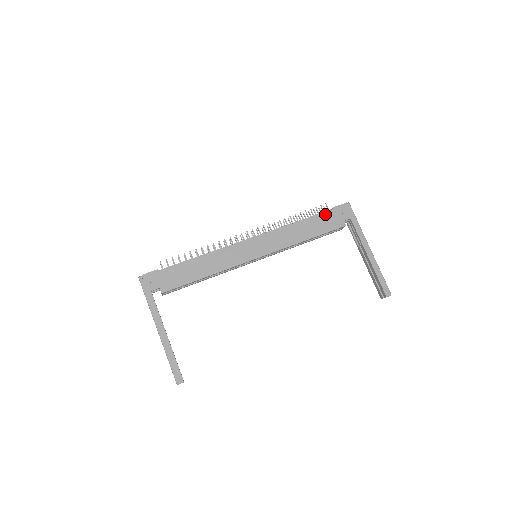
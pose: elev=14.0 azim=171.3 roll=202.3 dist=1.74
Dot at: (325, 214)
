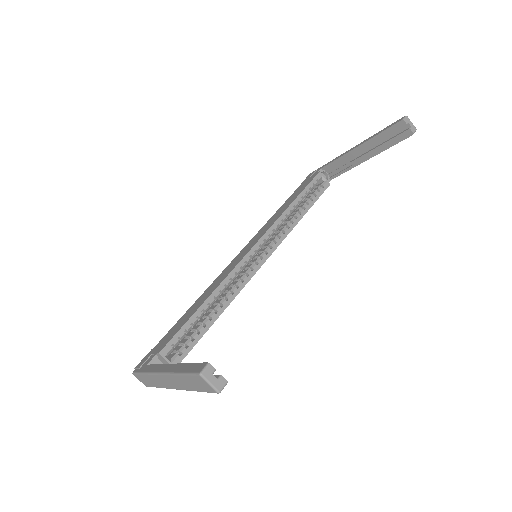
Dot at: occluded
